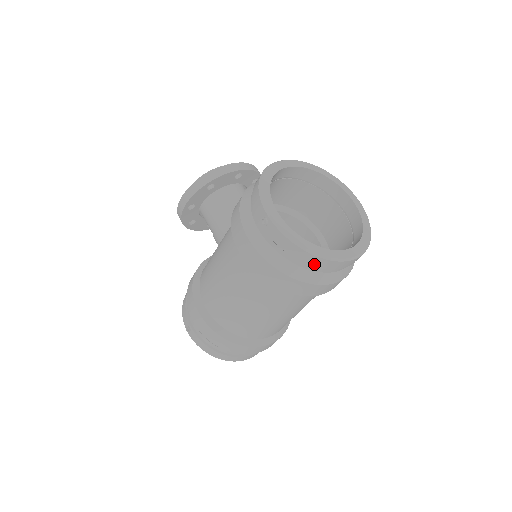
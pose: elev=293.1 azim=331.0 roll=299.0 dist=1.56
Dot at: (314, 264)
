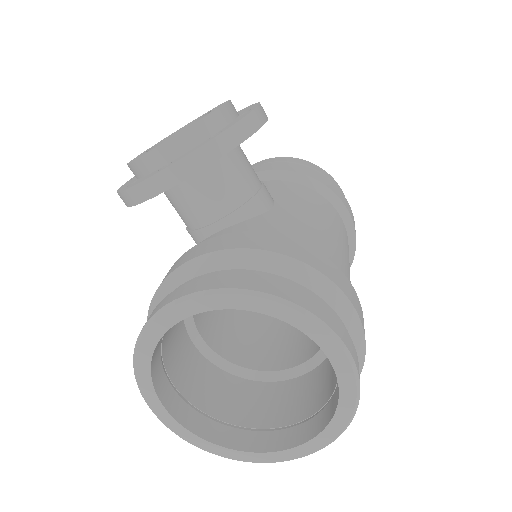
Dot at: occluded
